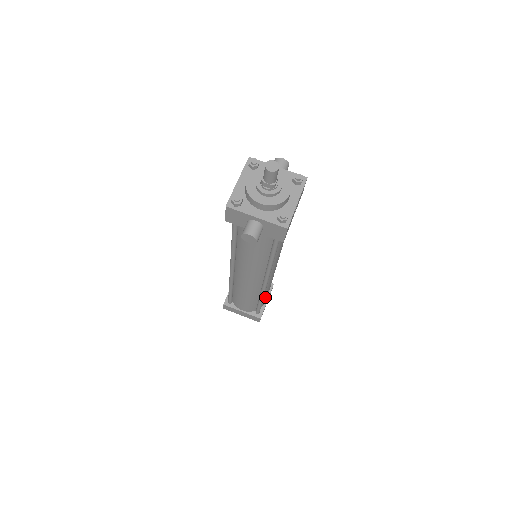
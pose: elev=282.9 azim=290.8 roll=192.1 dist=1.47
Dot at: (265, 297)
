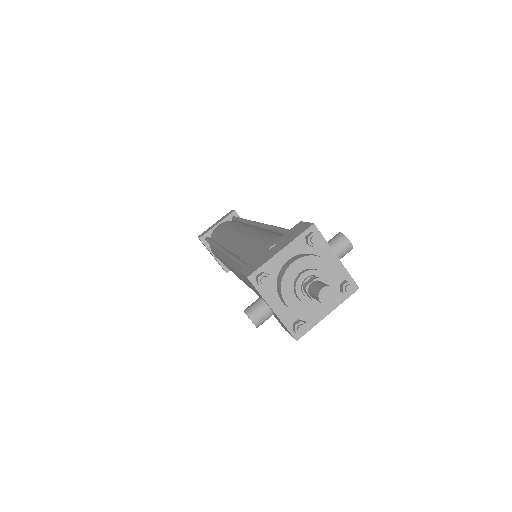
Dot at: occluded
